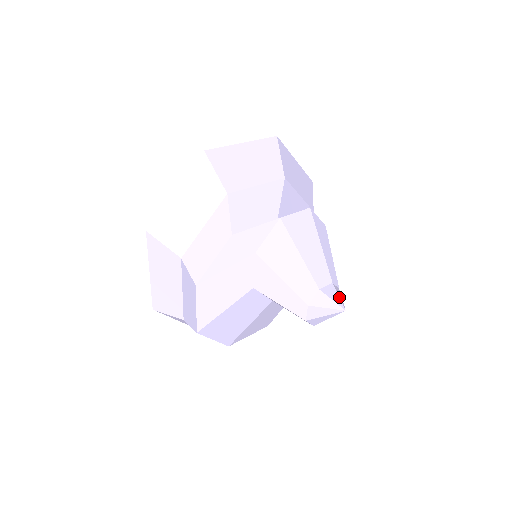
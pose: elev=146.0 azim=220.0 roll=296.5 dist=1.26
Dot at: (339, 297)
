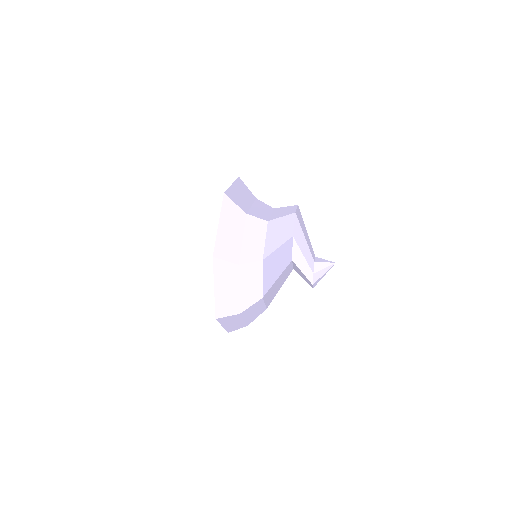
Dot at: occluded
